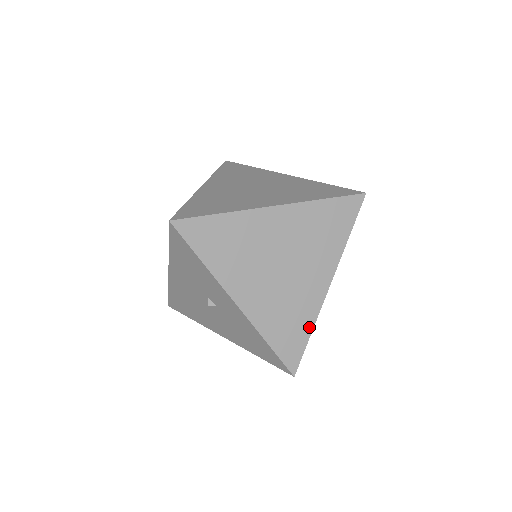
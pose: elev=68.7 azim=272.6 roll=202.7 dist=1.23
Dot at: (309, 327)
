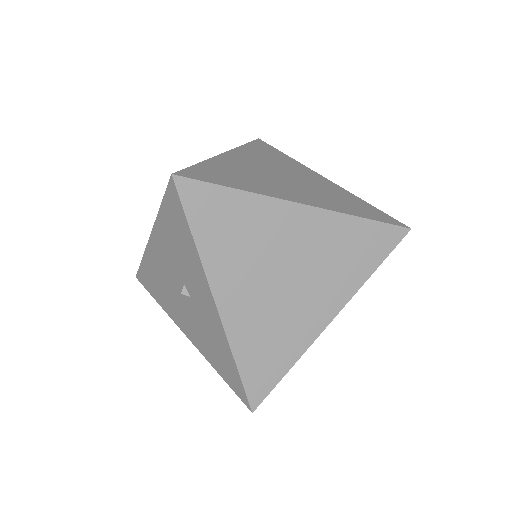
Dot at: (291, 361)
